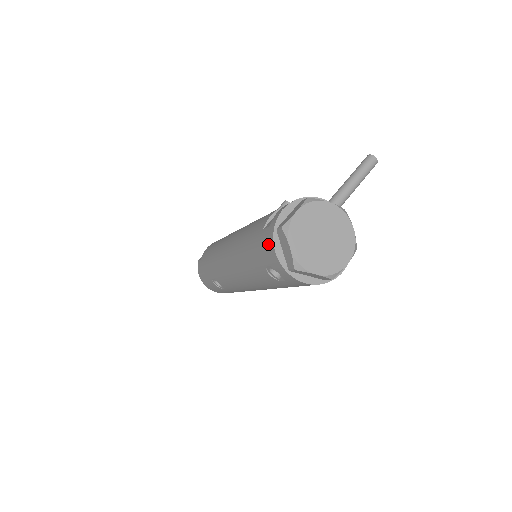
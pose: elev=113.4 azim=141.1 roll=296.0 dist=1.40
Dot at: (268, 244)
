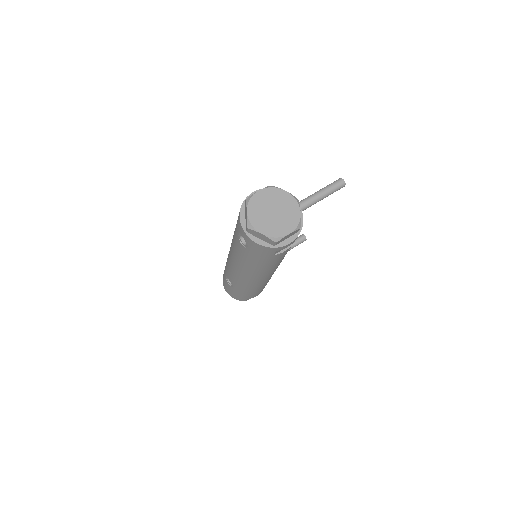
Dot at: occluded
